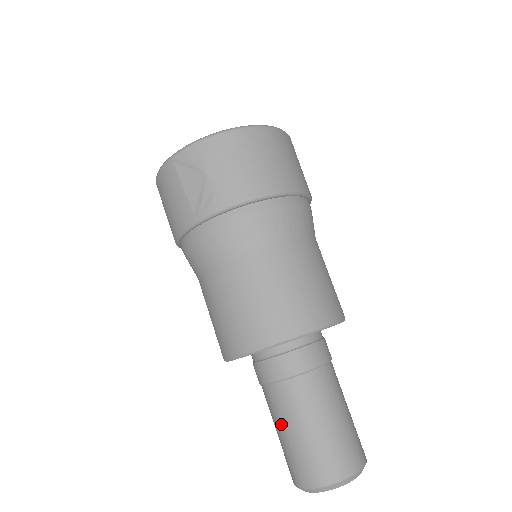
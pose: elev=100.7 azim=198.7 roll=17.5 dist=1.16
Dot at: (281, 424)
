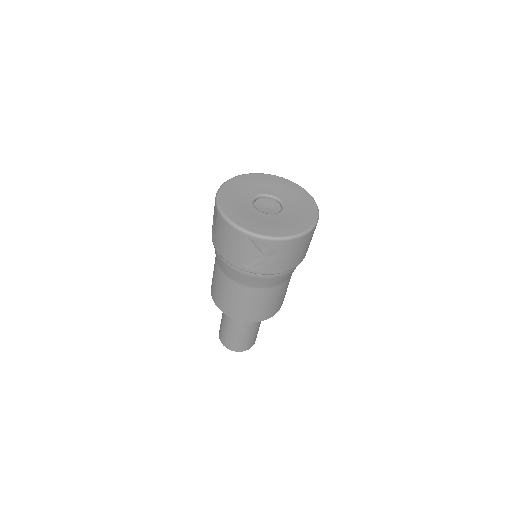
Dot at: (229, 329)
